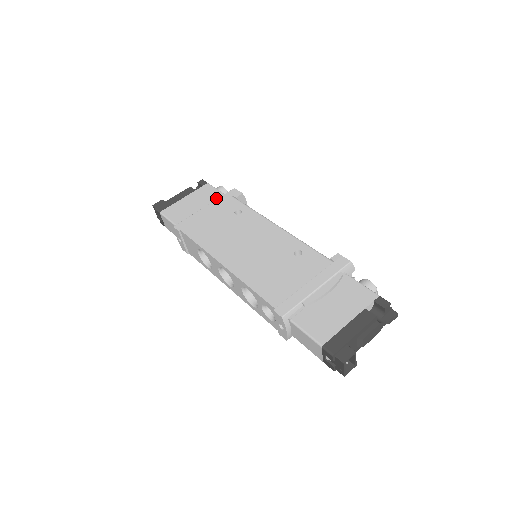
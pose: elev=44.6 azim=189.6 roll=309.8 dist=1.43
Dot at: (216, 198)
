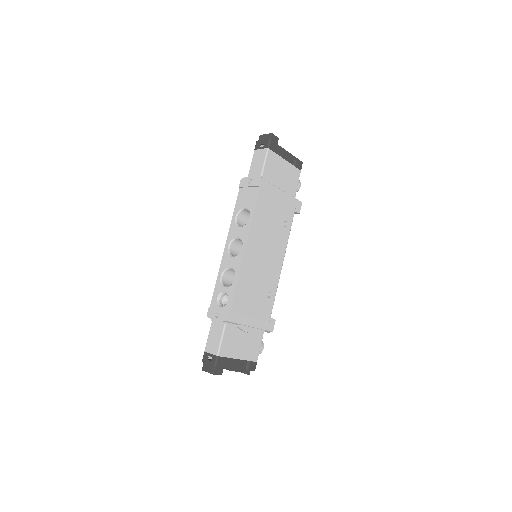
Dot at: (291, 193)
